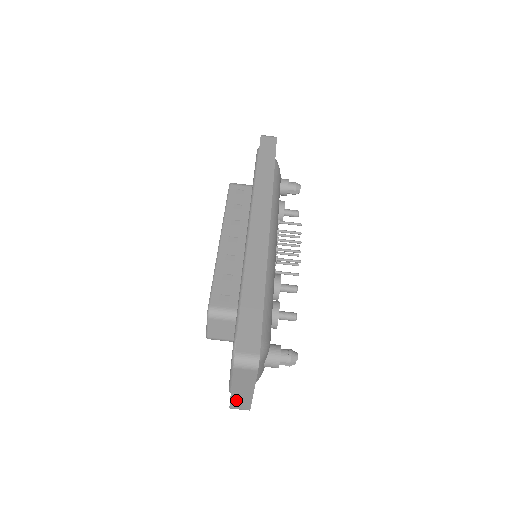
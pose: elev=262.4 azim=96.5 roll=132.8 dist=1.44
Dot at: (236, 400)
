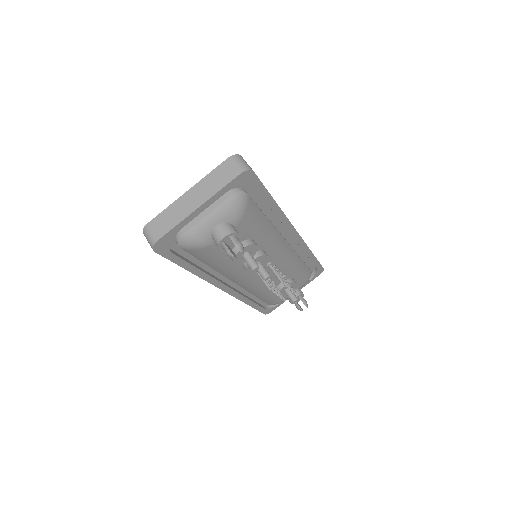
Dot at: (169, 213)
